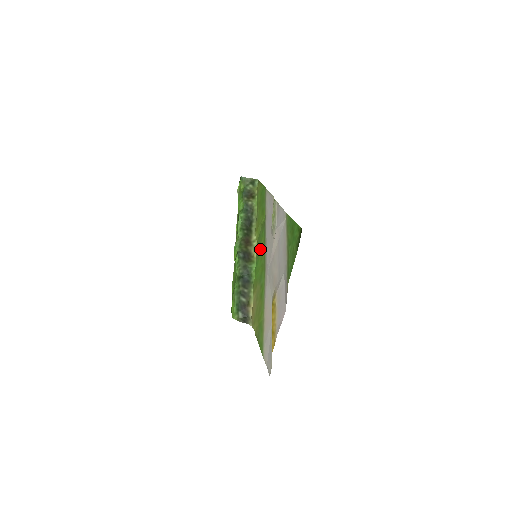
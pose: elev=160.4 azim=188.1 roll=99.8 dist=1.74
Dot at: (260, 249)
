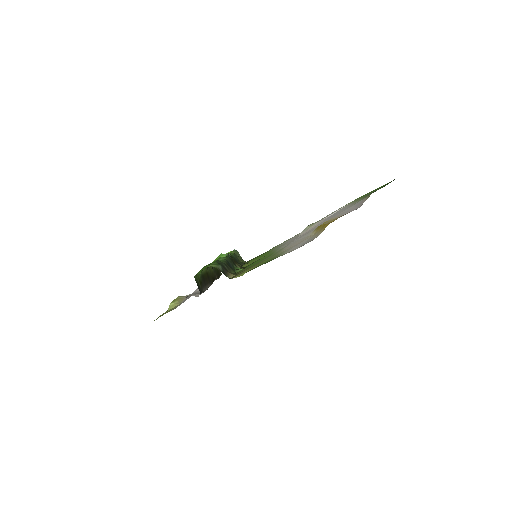
Dot at: occluded
